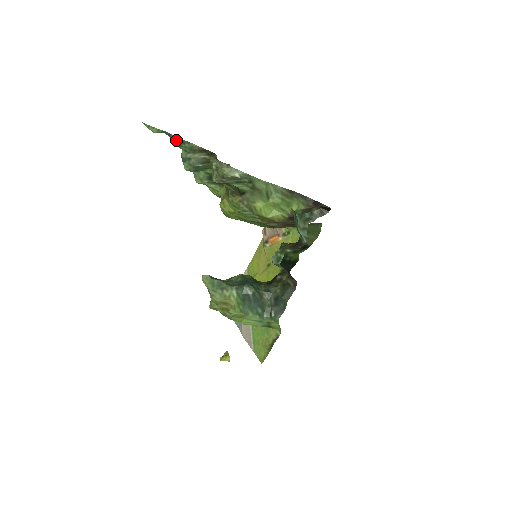
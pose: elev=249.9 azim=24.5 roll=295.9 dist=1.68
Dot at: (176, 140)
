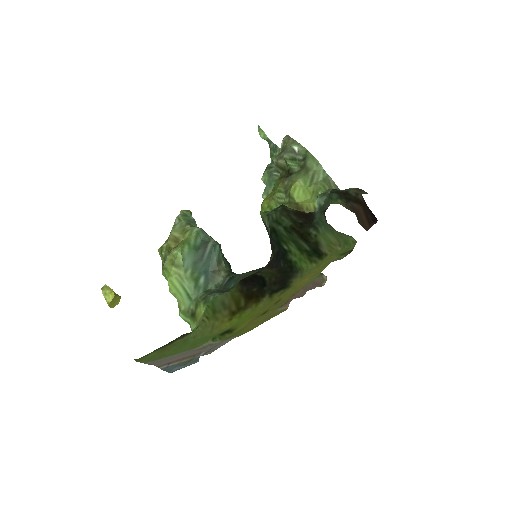
Dot at: (272, 149)
